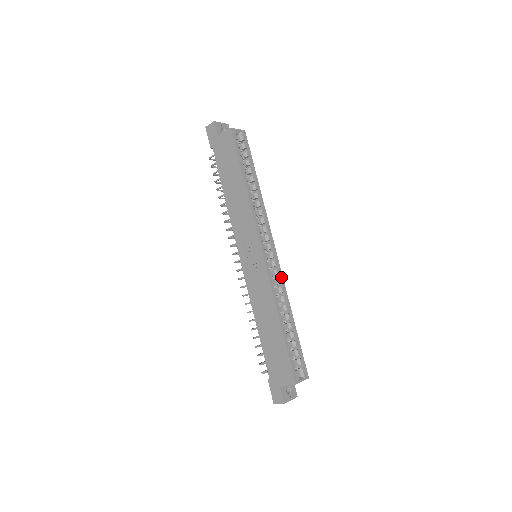
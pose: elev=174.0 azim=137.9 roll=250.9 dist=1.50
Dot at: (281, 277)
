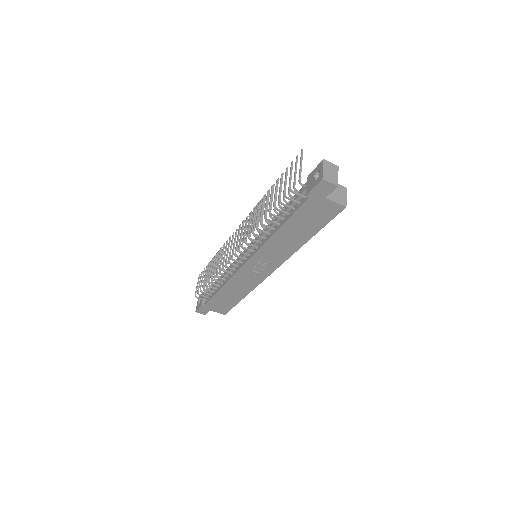
Dot at: occluded
